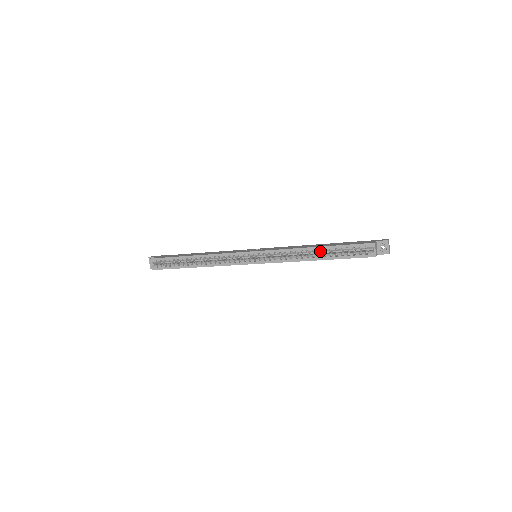
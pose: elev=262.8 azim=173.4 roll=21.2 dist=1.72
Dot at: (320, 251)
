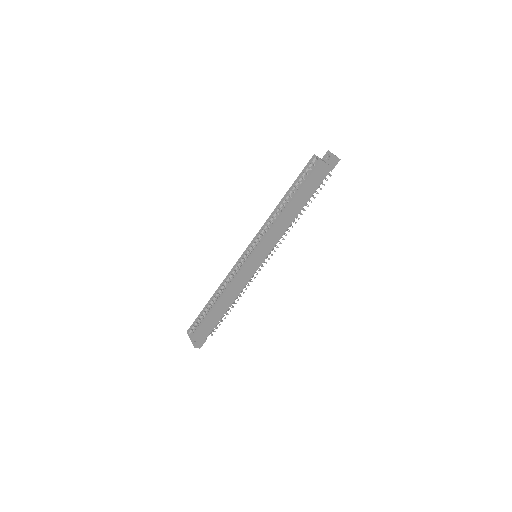
Dot at: (286, 199)
